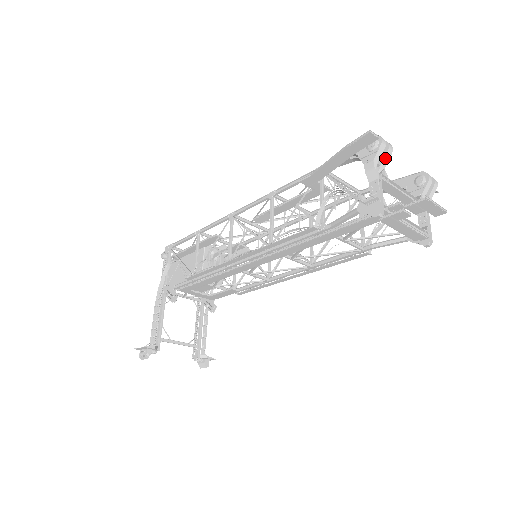
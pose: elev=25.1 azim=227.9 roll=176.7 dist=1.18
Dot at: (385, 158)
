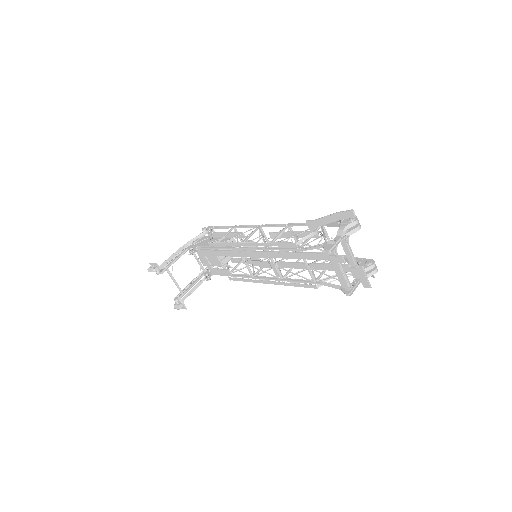
Dot at: (353, 230)
